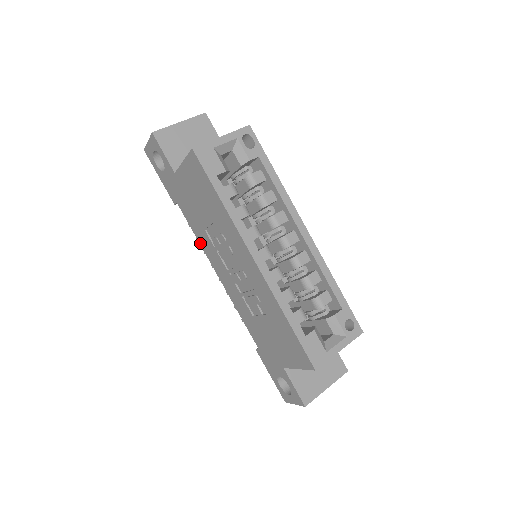
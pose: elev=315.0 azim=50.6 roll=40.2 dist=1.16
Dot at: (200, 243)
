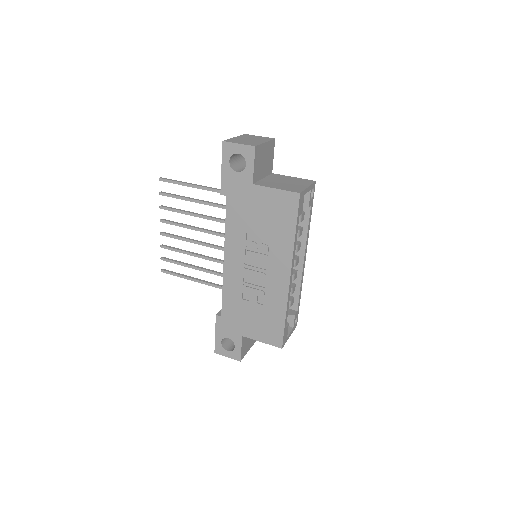
Dot at: (226, 233)
